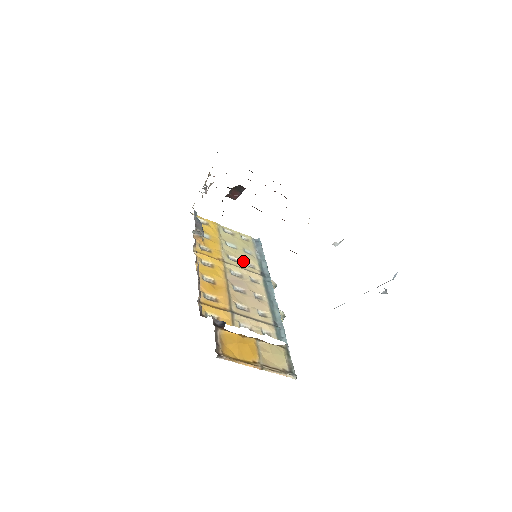
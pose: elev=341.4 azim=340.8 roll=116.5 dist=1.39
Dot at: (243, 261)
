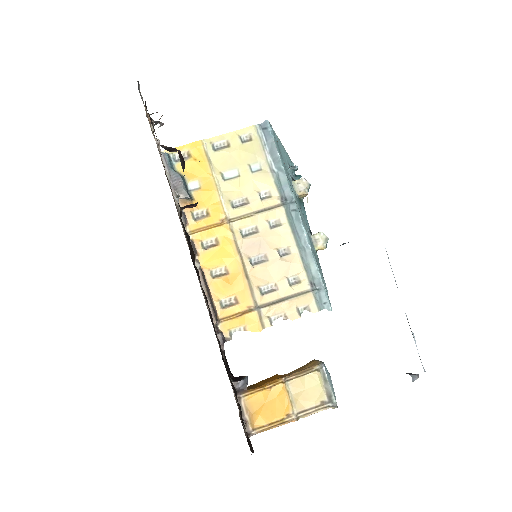
Dot at: (253, 196)
